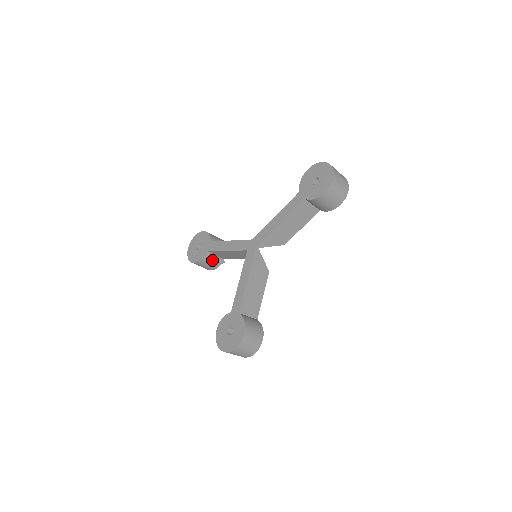
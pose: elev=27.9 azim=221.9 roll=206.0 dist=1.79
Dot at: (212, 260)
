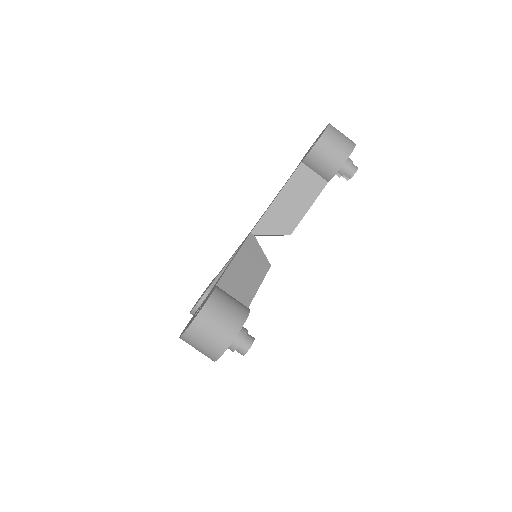
Dot at: occluded
